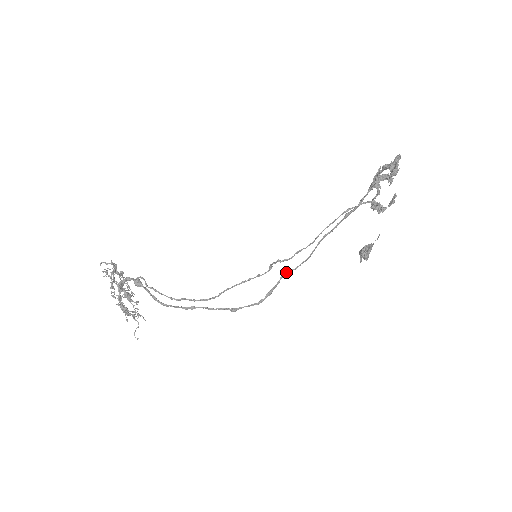
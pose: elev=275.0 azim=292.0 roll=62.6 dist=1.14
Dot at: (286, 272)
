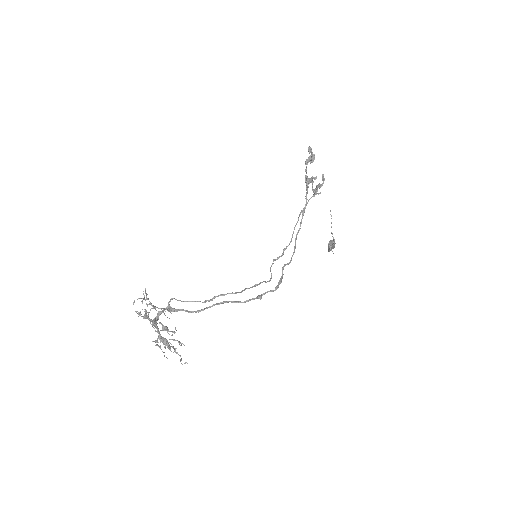
Dot at: (284, 265)
